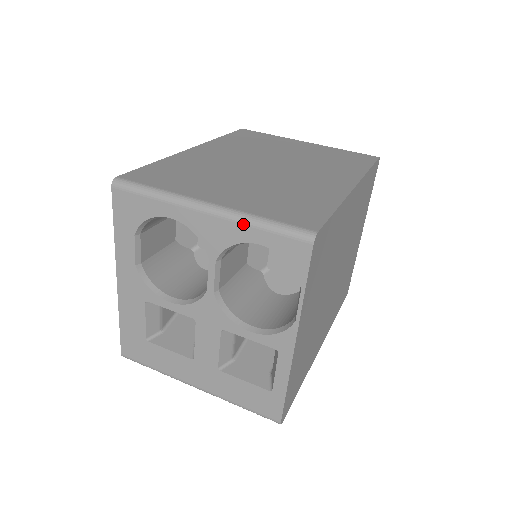
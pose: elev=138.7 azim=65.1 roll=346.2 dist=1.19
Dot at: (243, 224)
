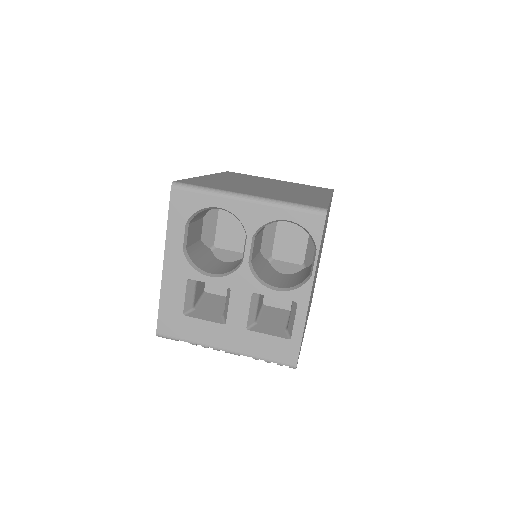
Dot at: (276, 207)
